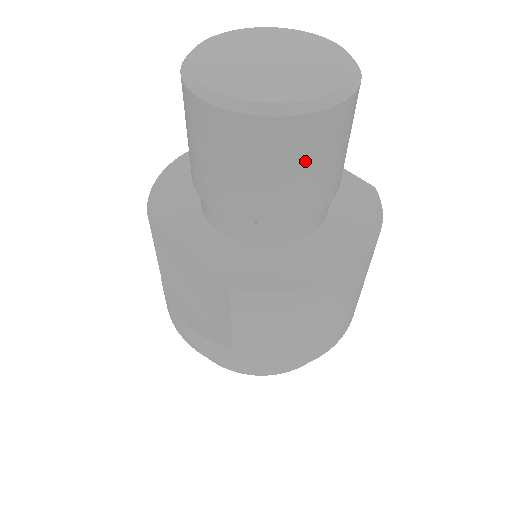
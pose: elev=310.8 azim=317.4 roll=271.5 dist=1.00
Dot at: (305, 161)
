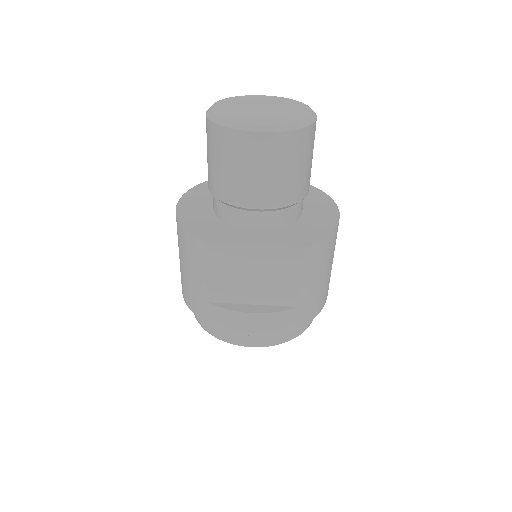
Dot at: (311, 153)
